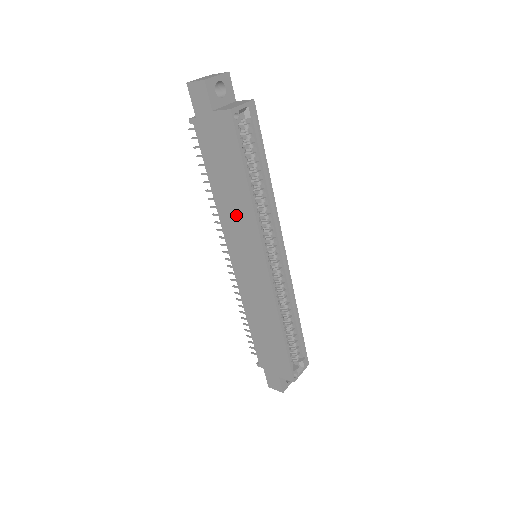
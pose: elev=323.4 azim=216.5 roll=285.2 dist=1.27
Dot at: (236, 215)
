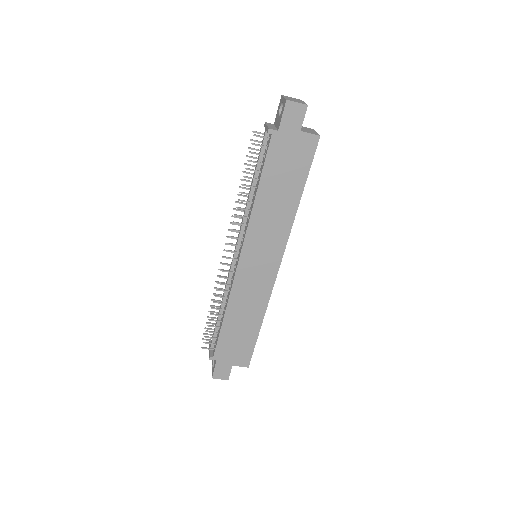
Dot at: (272, 220)
